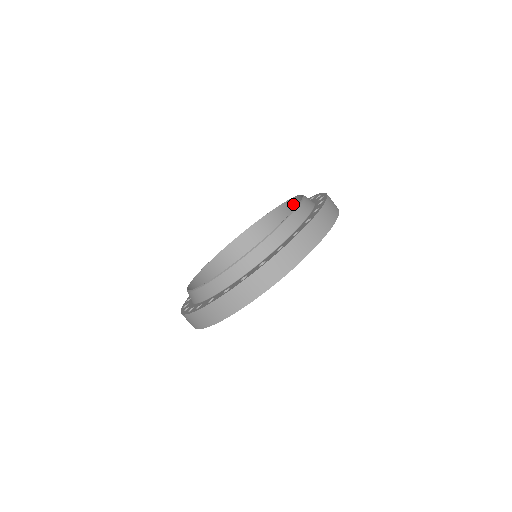
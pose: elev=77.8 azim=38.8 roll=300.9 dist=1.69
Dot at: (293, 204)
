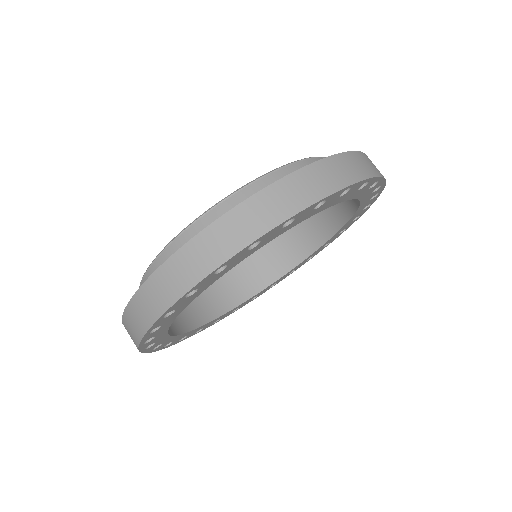
Dot at: occluded
